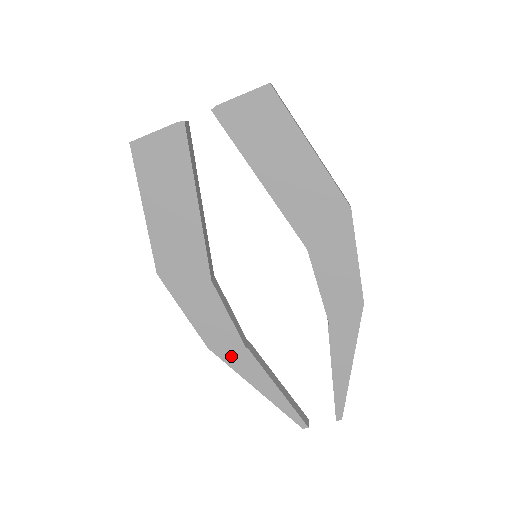
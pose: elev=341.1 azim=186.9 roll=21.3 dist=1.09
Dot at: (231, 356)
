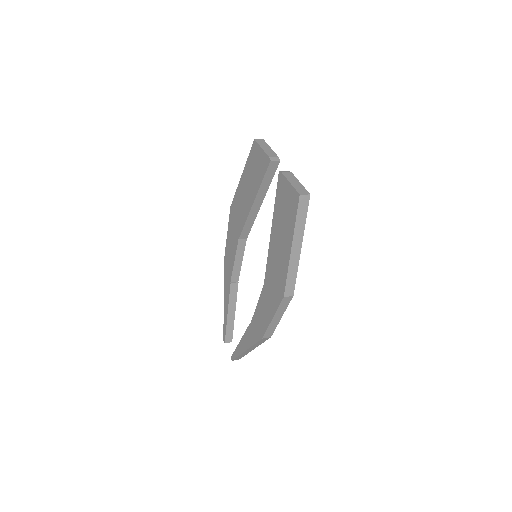
Dot at: (226, 276)
